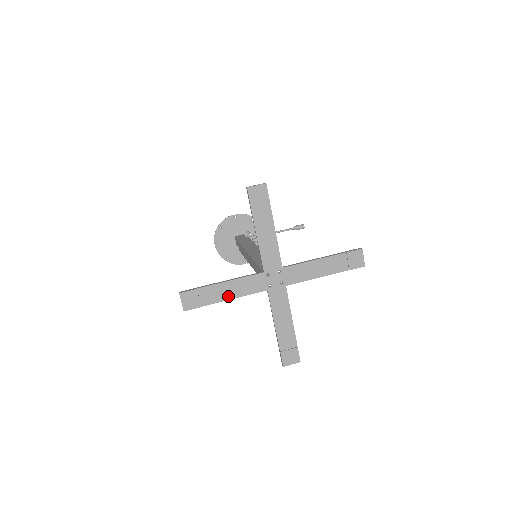
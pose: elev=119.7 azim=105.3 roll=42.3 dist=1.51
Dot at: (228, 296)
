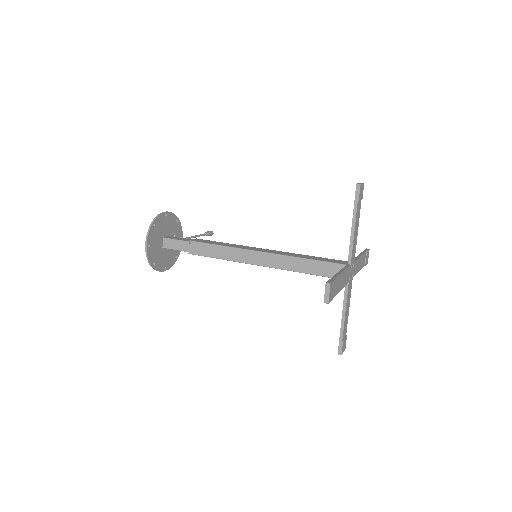
Dot at: (340, 287)
